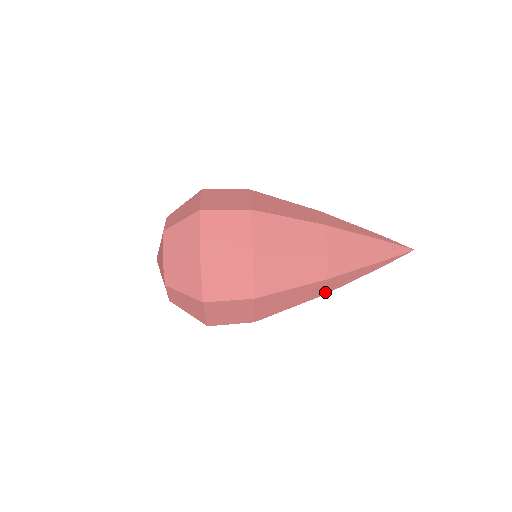
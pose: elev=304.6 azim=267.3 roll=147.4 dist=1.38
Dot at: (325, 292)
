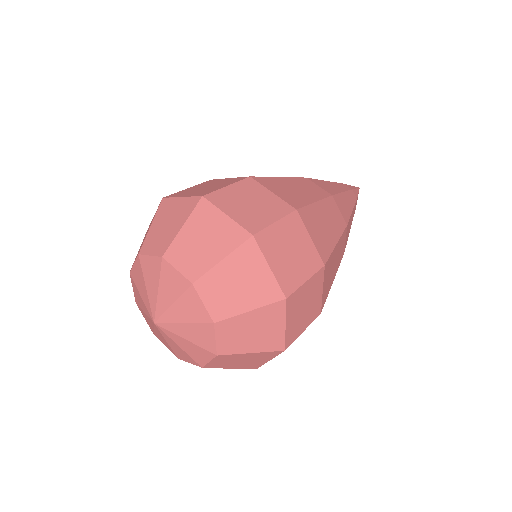
Dot at: occluded
